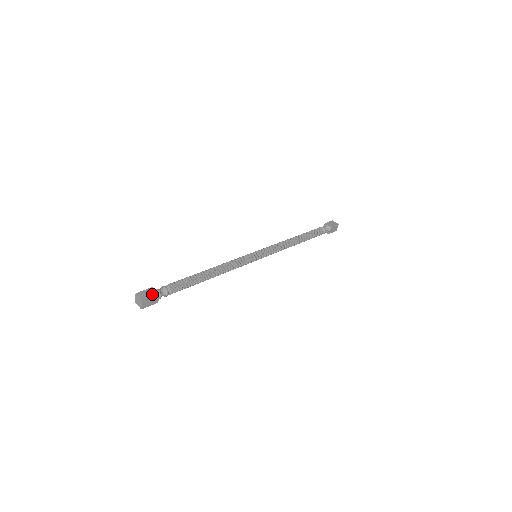
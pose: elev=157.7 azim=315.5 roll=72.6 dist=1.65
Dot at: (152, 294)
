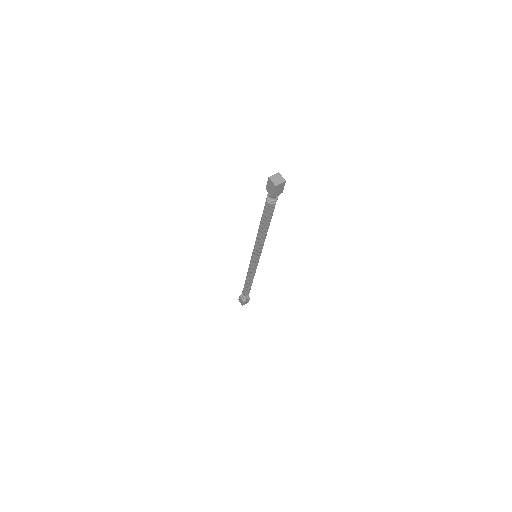
Dot at: occluded
